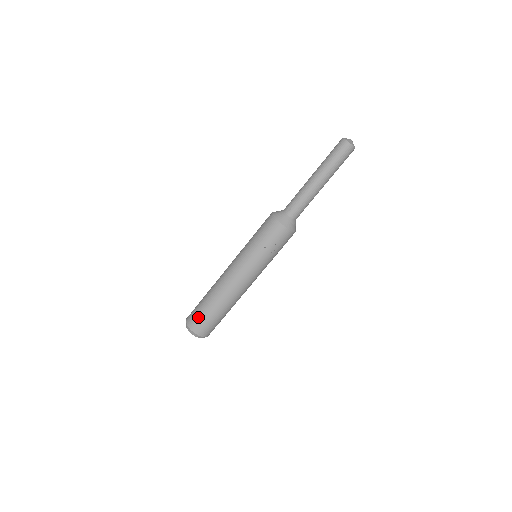
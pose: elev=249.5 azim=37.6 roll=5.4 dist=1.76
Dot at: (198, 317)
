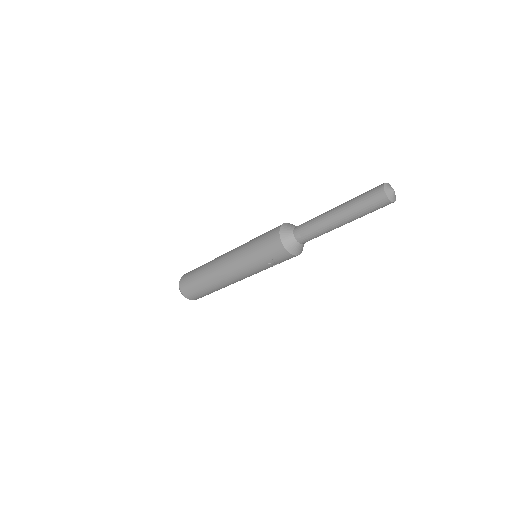
Dot at: (191, 290)
